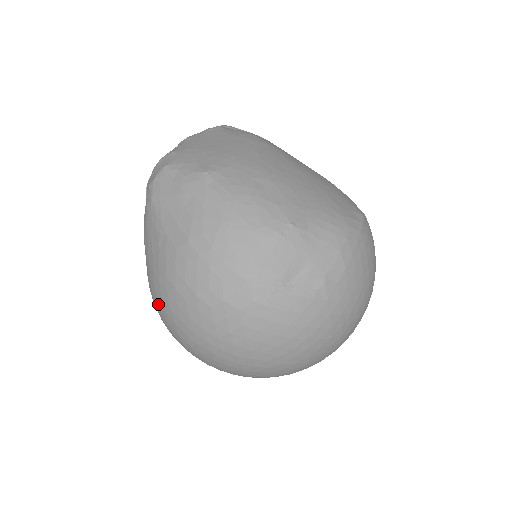
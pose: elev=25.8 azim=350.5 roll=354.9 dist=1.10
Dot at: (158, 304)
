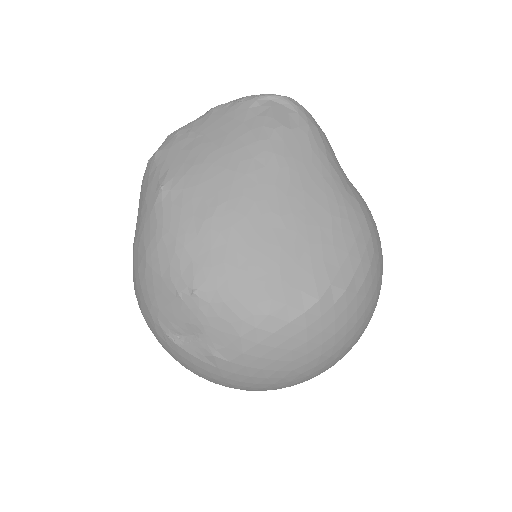
Dot at: occluded
